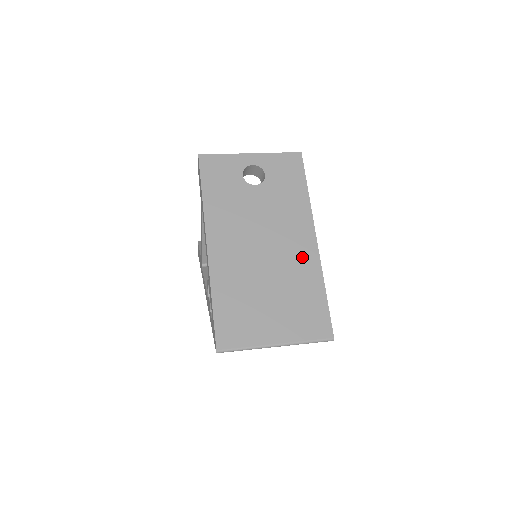
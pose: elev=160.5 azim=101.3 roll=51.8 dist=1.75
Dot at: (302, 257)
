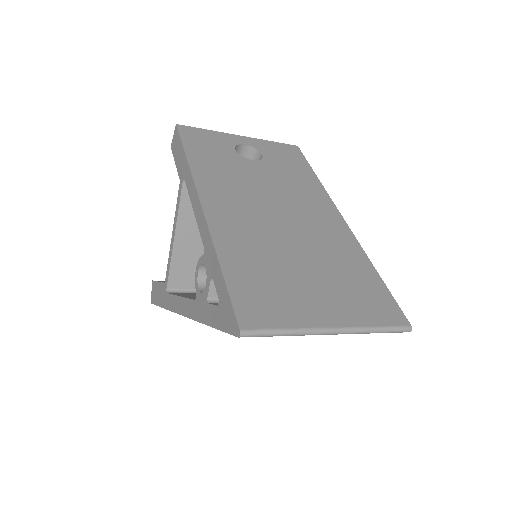
Dot at: (332, 232)
